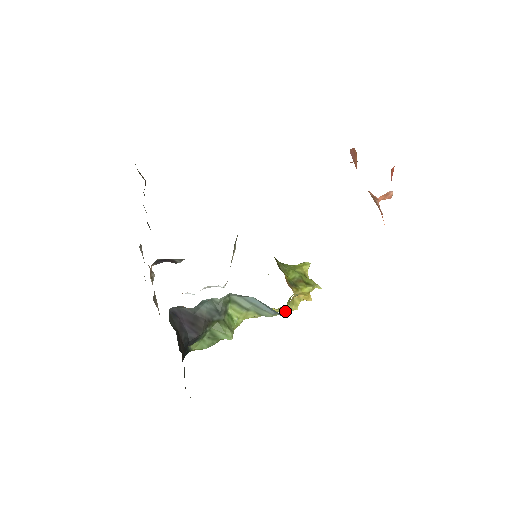
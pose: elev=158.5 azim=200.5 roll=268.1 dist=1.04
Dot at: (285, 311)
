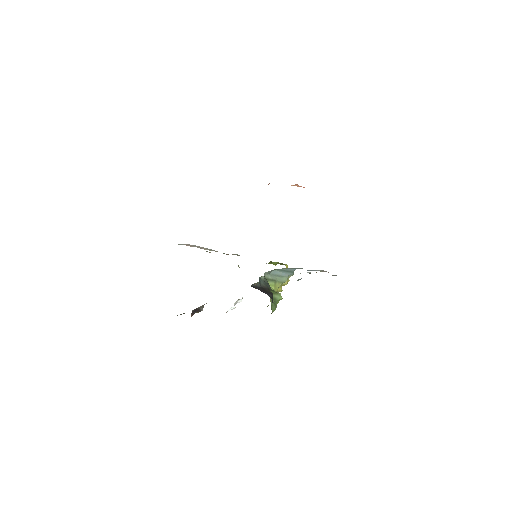
Dot at: (286, 282)
